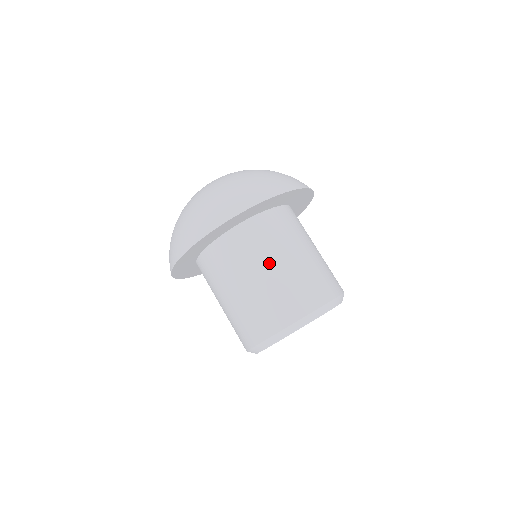
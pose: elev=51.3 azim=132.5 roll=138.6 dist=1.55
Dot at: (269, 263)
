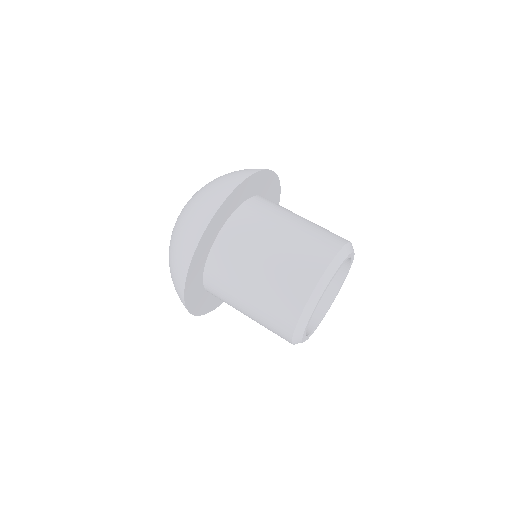
Dot at: (262, 252)
